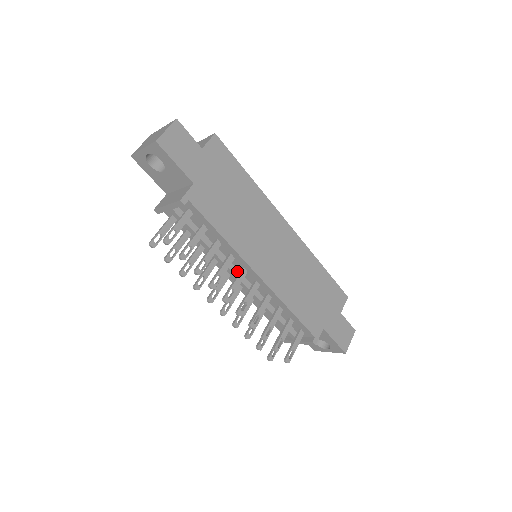
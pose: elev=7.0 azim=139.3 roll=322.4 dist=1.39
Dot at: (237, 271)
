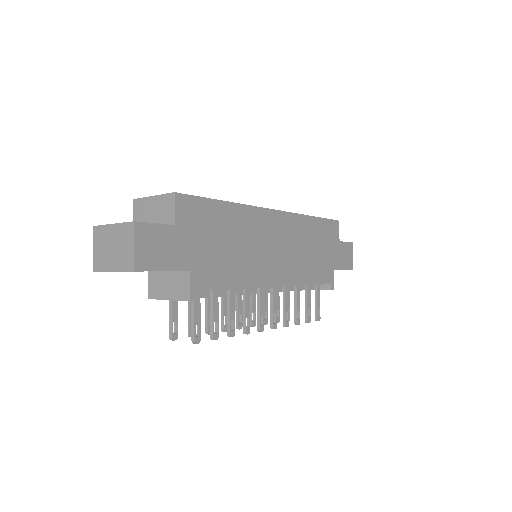
Dot at: (251, 289)
